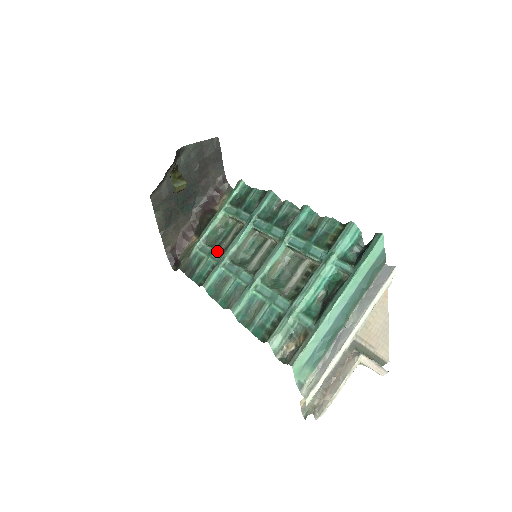
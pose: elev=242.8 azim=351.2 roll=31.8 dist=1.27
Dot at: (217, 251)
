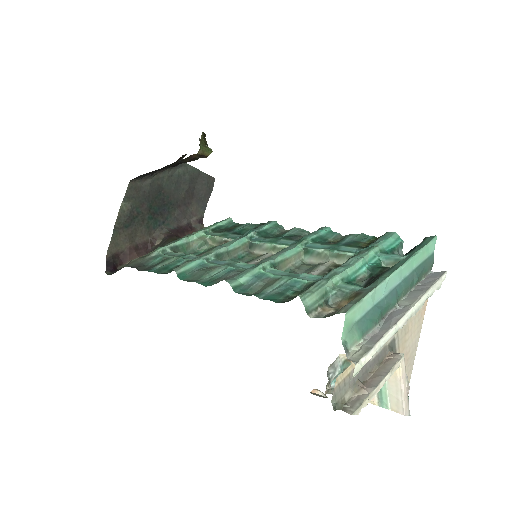
Dot at: (193, 254)
